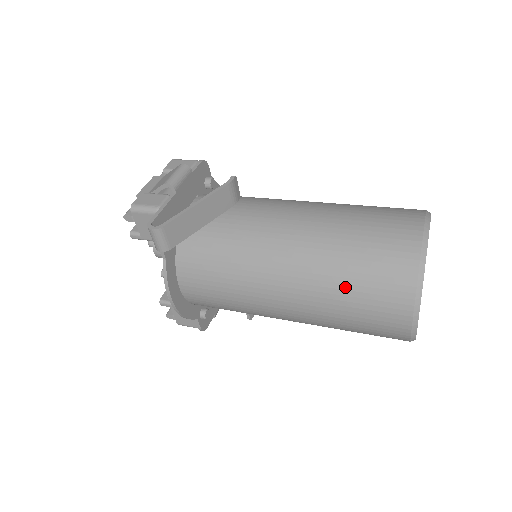
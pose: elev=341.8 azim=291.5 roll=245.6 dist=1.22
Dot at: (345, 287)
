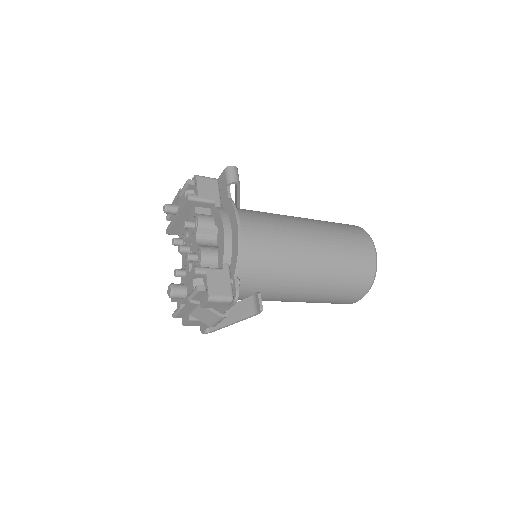
Dot at: (336, 227)
